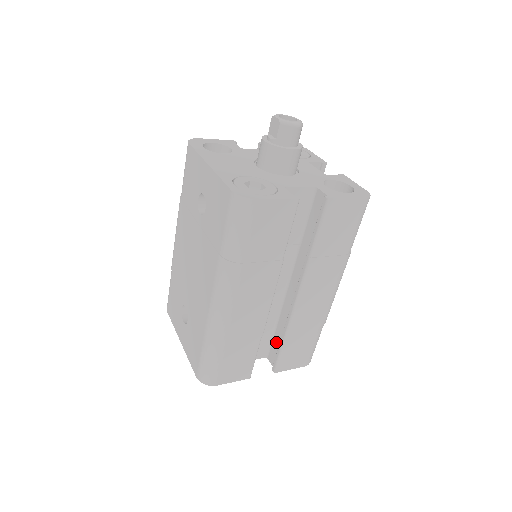
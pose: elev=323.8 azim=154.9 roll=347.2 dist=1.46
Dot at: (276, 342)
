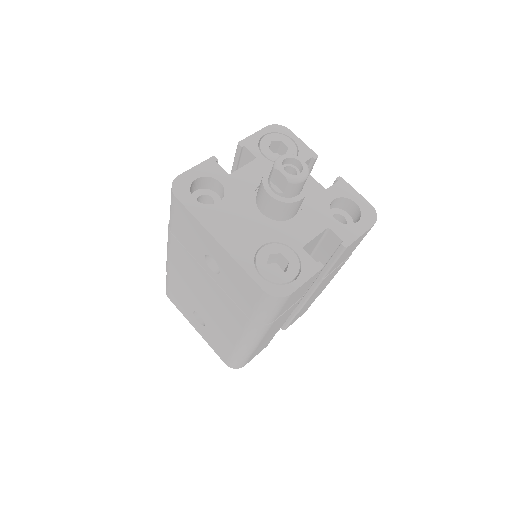
Dot at: occluded
